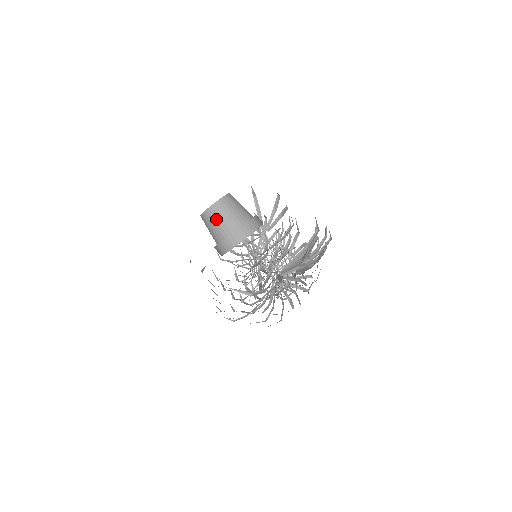
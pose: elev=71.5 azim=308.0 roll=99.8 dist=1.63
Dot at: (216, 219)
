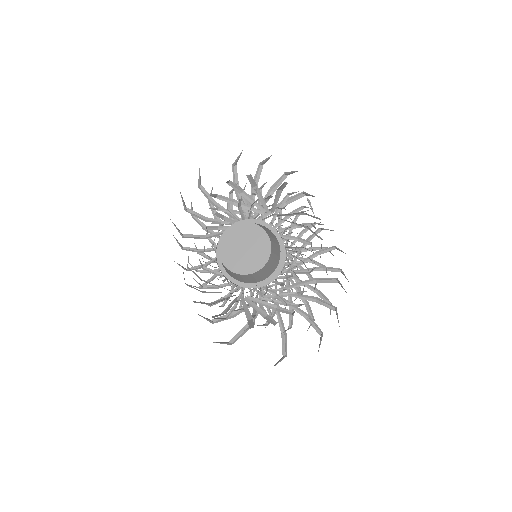
Dot at: (243, 278)
